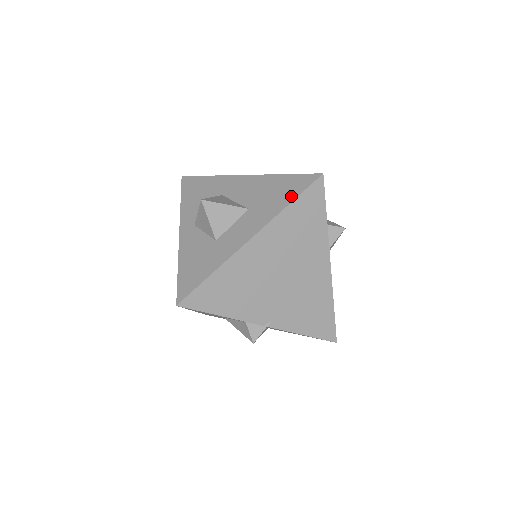
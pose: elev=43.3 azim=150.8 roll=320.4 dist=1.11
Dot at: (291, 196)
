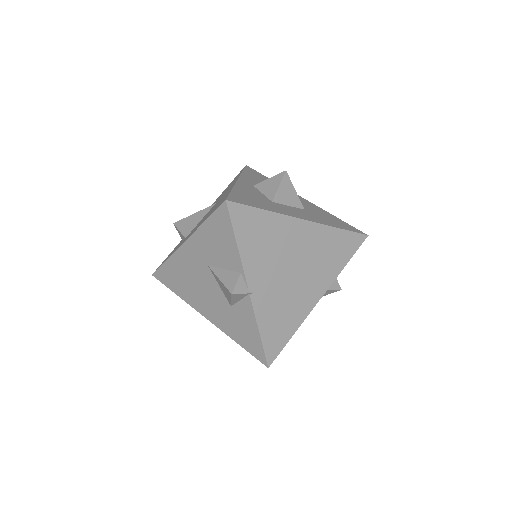
Dot at: (342, 227)
